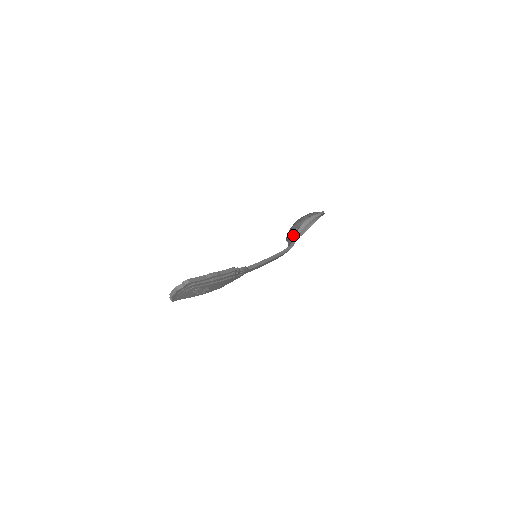
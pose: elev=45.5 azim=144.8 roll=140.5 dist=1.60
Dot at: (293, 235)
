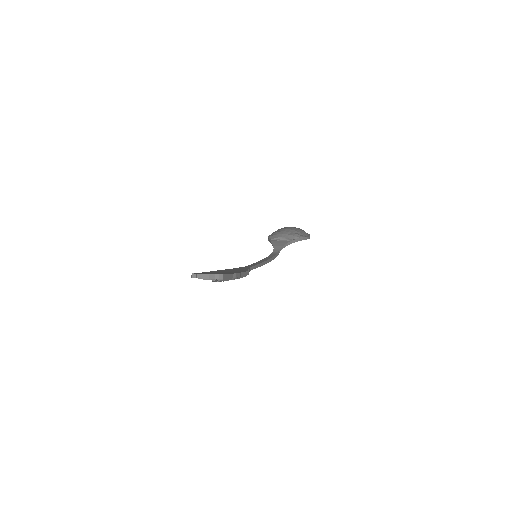
Dot at: (281, 244)
